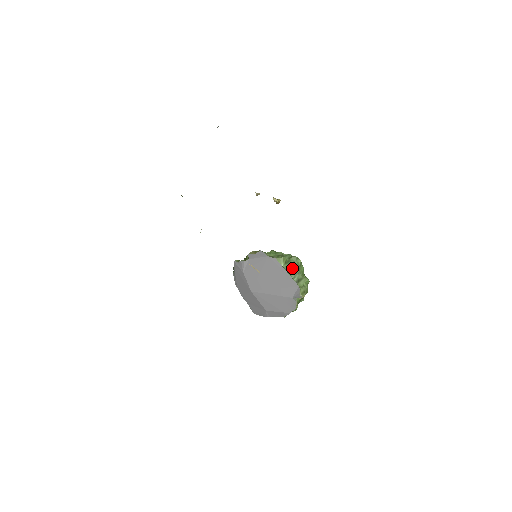
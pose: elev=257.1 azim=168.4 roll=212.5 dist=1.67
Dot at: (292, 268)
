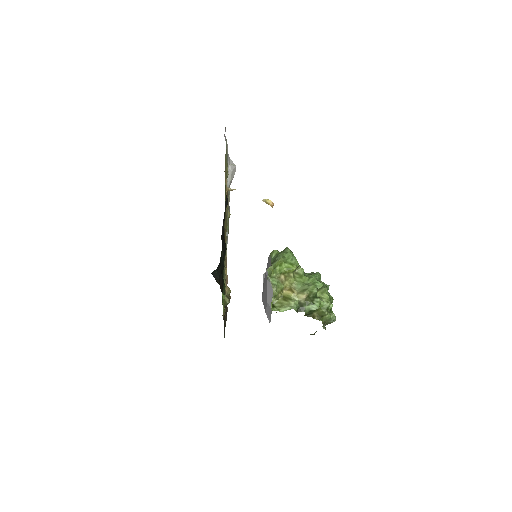
Dot at: occluded
